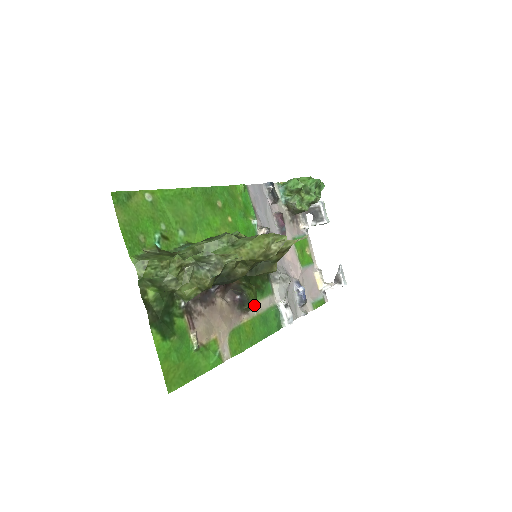
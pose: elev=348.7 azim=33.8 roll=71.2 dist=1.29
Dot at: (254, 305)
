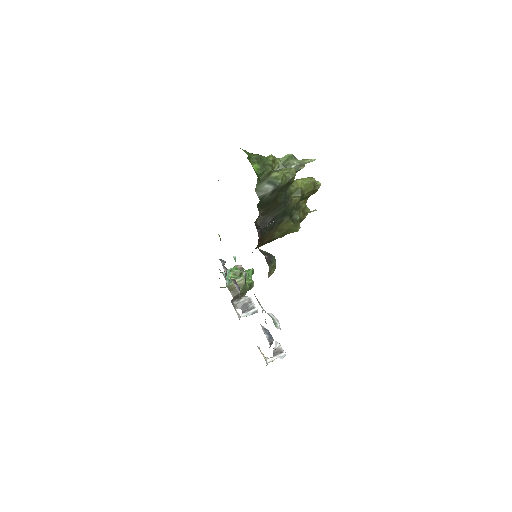
Dot at: occluded
